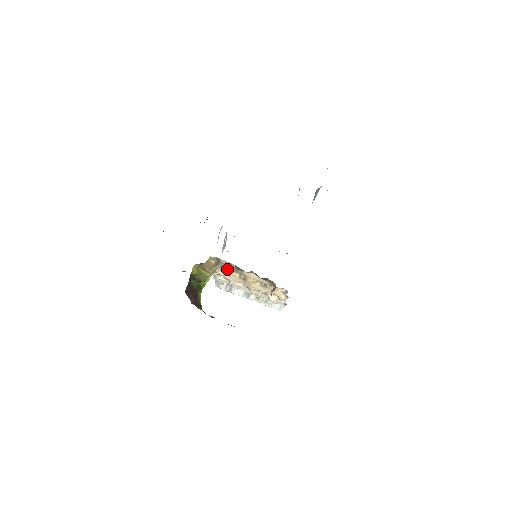
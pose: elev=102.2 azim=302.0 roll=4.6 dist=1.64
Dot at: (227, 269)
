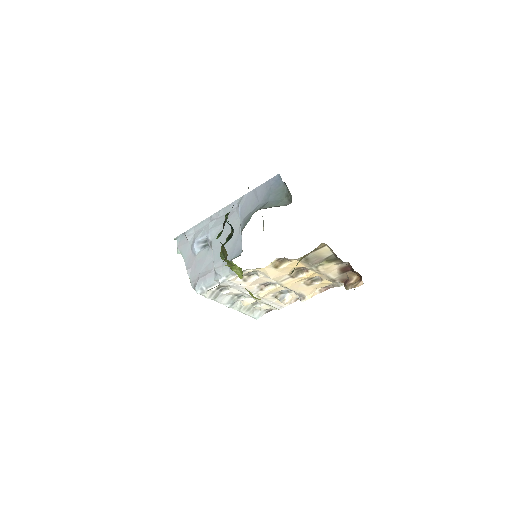
Dot at: (305, 261)
